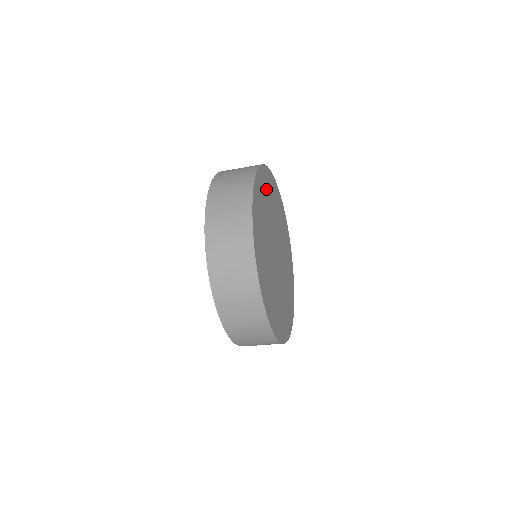
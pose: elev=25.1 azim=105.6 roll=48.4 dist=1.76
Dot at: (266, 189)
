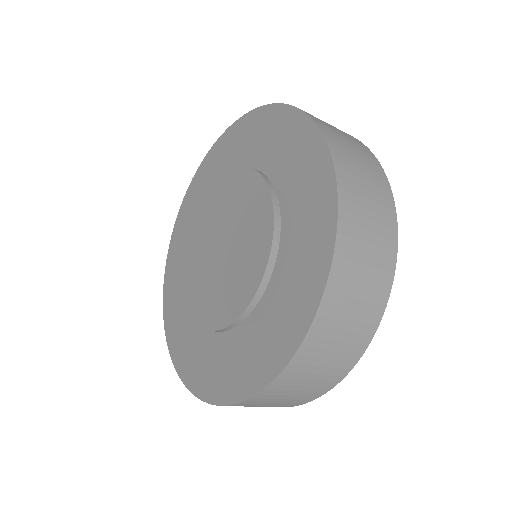
Dot at: occluded
